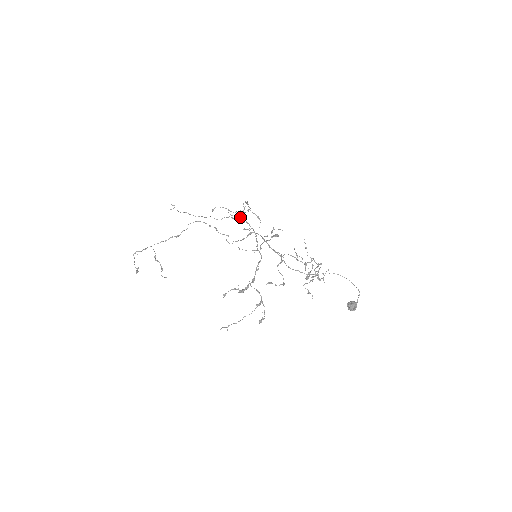
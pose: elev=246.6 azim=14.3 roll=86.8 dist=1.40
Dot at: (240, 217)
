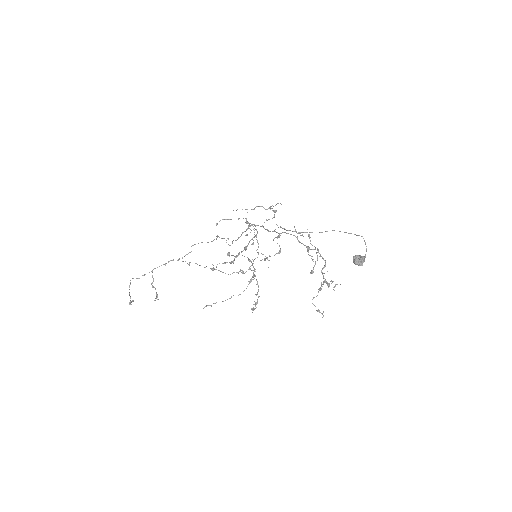
Dot at: (250, 268)
